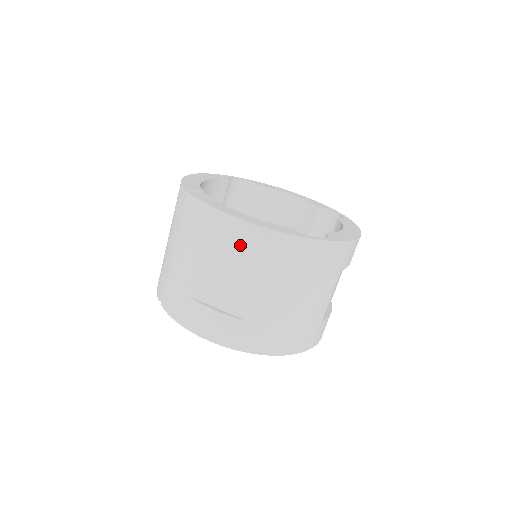
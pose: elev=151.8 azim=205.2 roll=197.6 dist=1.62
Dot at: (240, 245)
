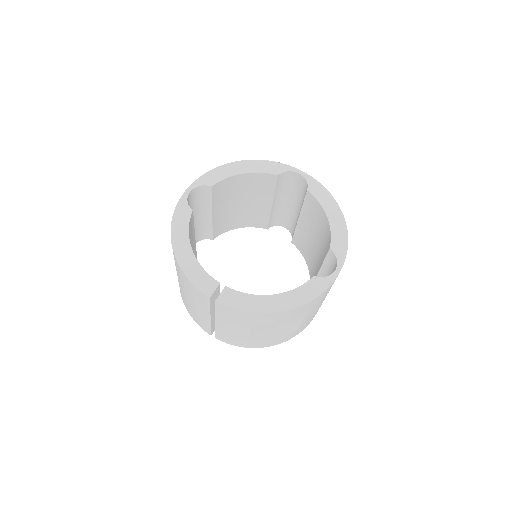
Dot at: (288, 317)
